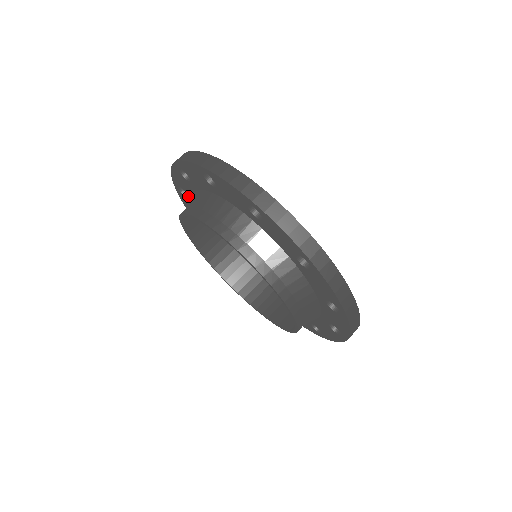
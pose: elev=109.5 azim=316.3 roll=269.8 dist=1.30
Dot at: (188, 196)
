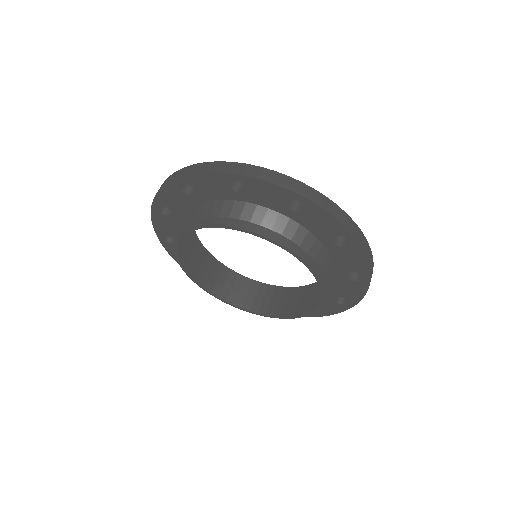
Dot at: occluded
